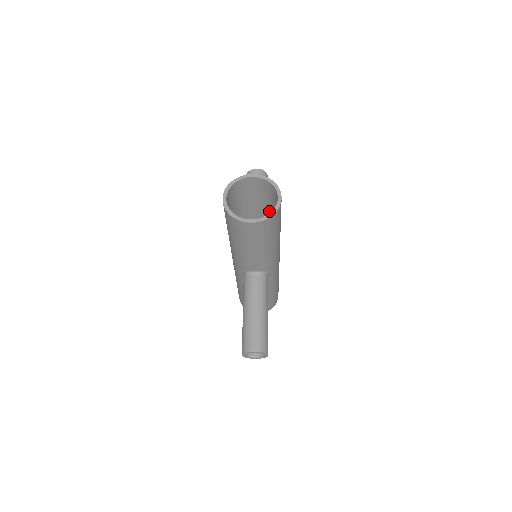
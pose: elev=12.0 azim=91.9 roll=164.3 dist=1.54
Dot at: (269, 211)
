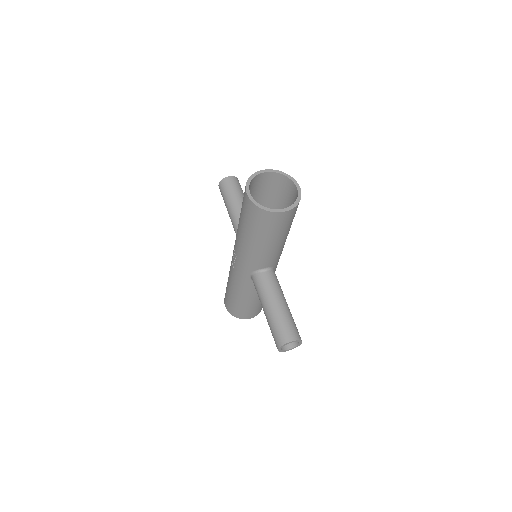
Dot at: (273, 206)
